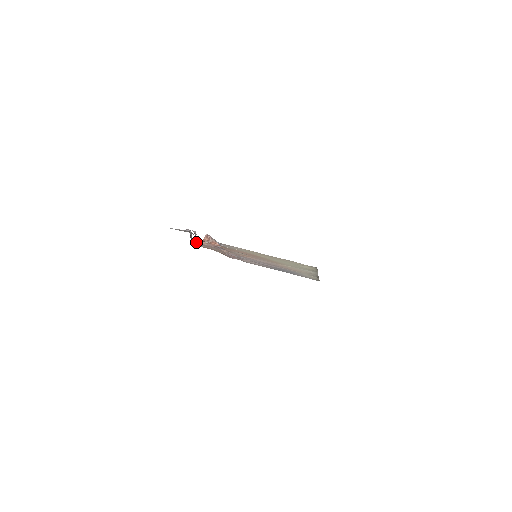
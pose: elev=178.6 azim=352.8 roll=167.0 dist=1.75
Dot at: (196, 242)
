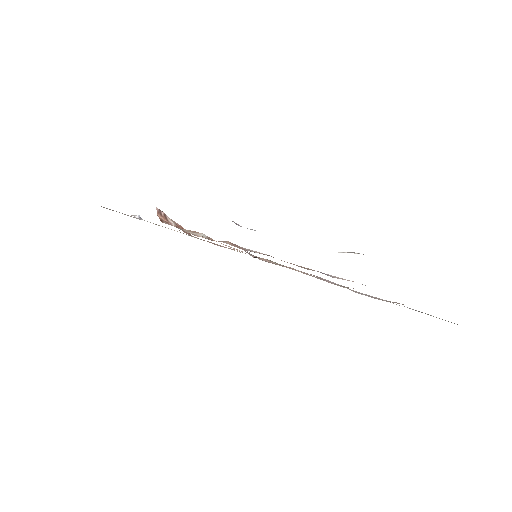
Dot at: (244, 248)
